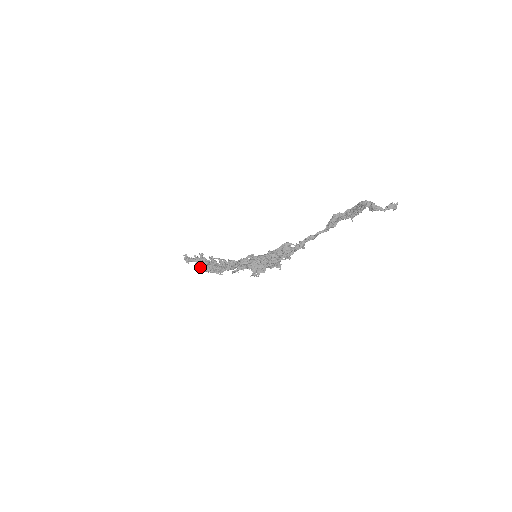
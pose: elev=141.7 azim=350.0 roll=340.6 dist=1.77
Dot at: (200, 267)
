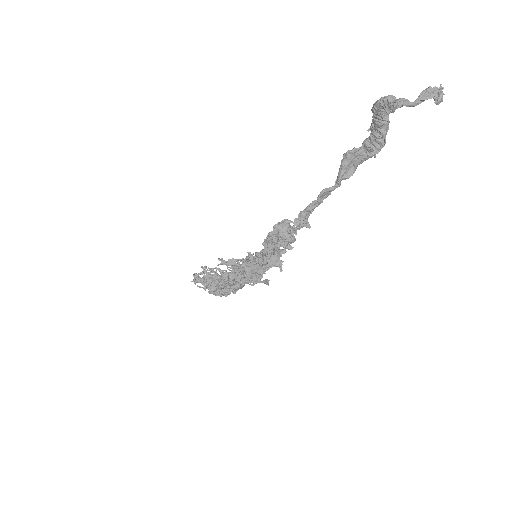
Dot at: (205, 287)
